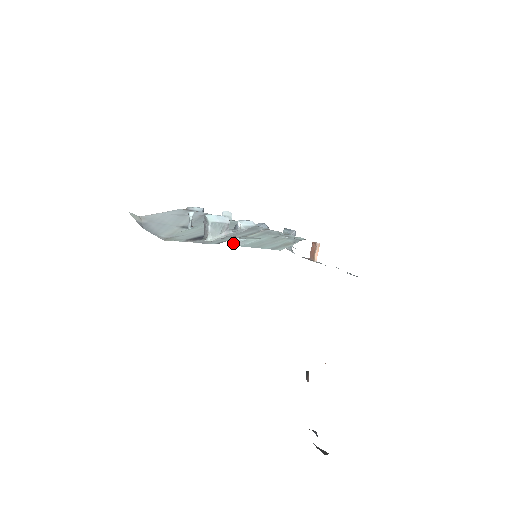
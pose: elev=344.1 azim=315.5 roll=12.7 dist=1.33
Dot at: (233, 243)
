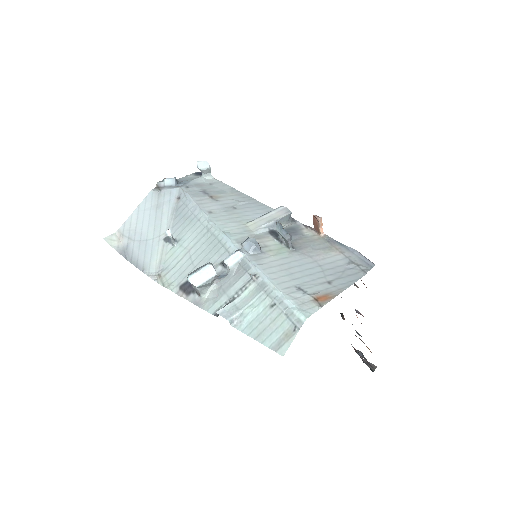
Dot at: (230, 324)
